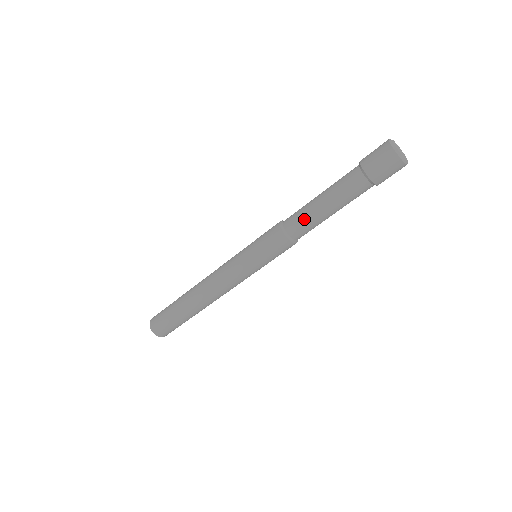
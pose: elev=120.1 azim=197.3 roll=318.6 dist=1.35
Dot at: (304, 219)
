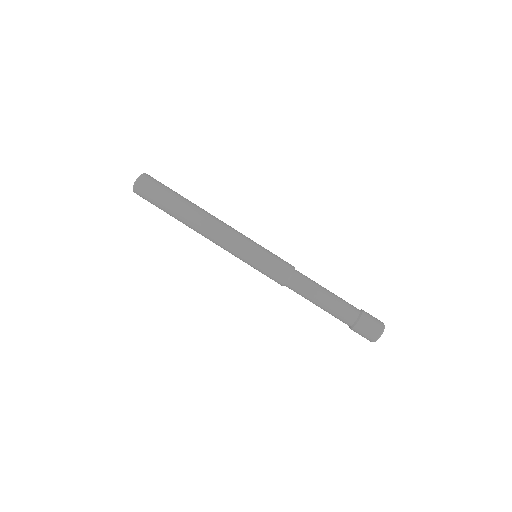
Dot at: (304, 292)
